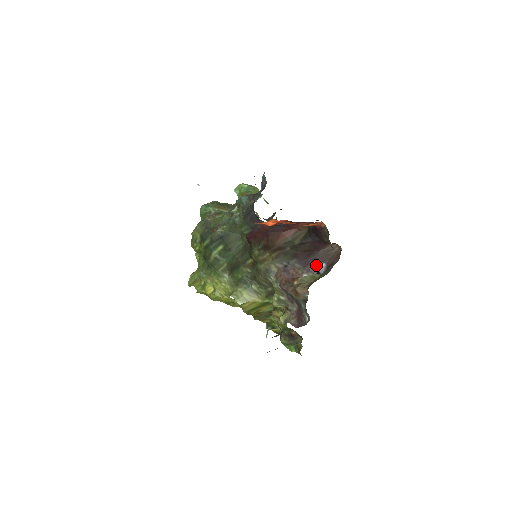
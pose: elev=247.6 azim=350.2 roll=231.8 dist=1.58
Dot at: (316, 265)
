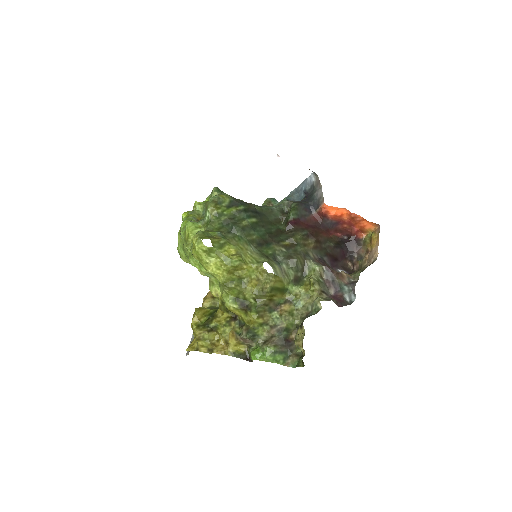
Dot at: (340, 270)
